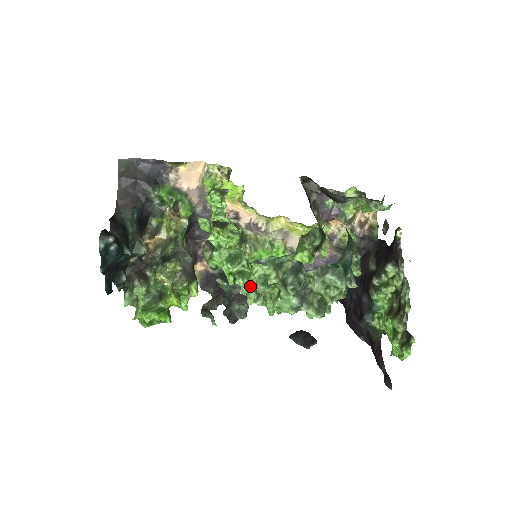
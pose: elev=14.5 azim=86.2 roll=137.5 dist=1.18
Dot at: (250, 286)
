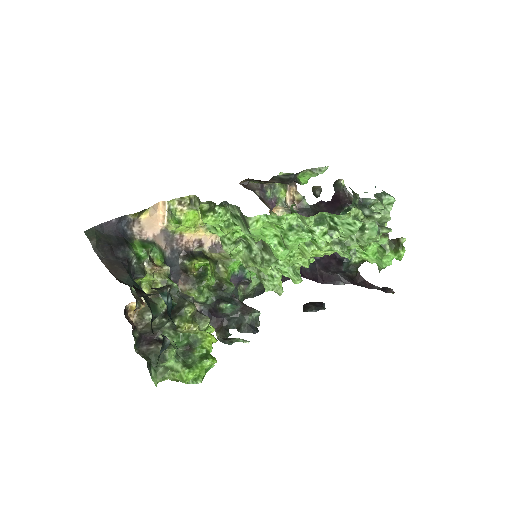
Dot at: (329, 243)
